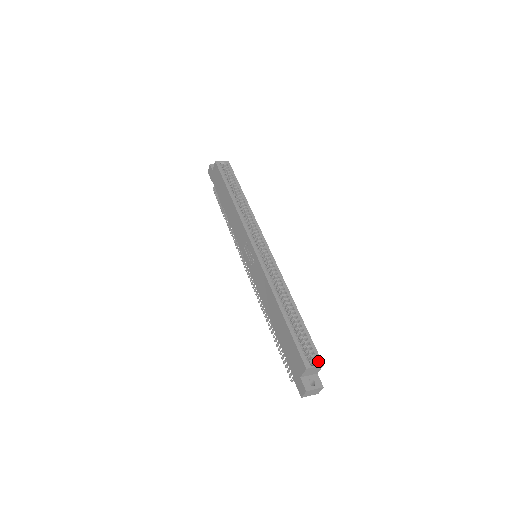
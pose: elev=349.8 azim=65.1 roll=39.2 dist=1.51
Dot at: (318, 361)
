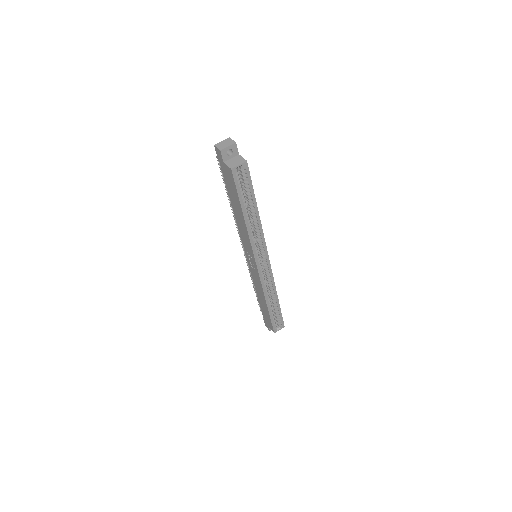
Dot at: (282, 326)
